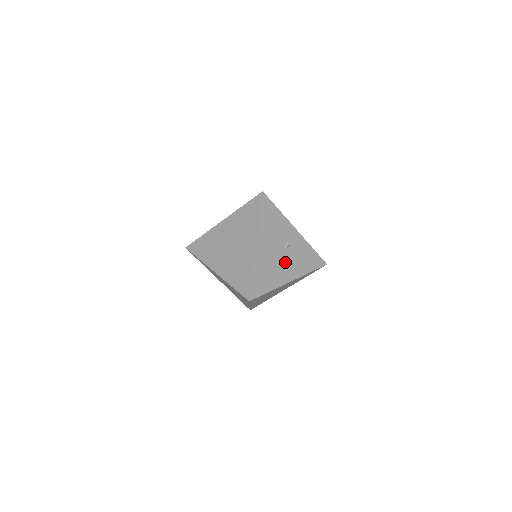
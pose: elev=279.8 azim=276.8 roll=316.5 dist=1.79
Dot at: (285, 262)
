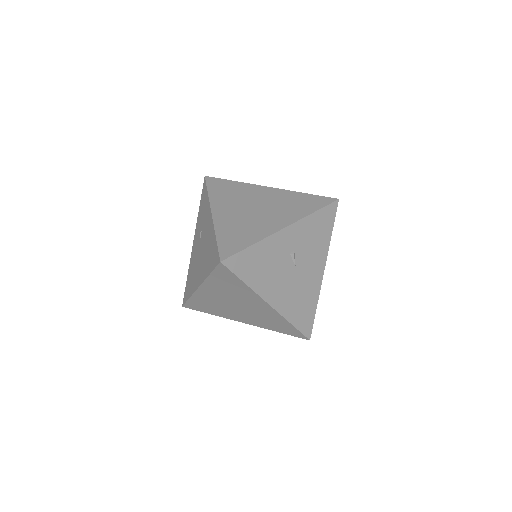
Dot at: (305, 269)
